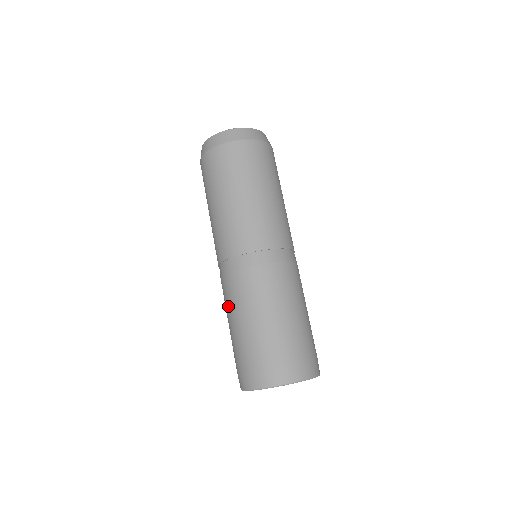
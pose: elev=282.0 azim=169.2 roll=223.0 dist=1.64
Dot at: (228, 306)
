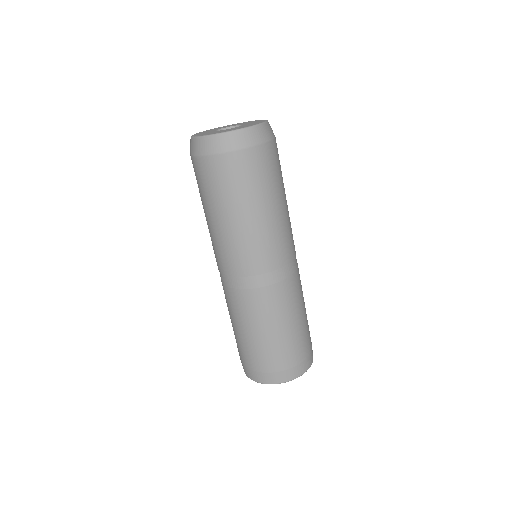
Dot at: (243, 317)
